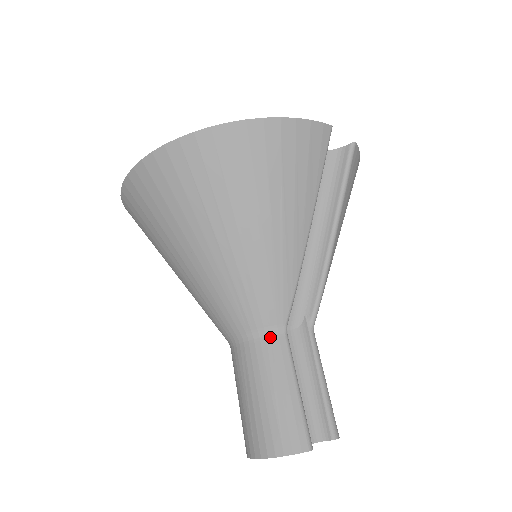
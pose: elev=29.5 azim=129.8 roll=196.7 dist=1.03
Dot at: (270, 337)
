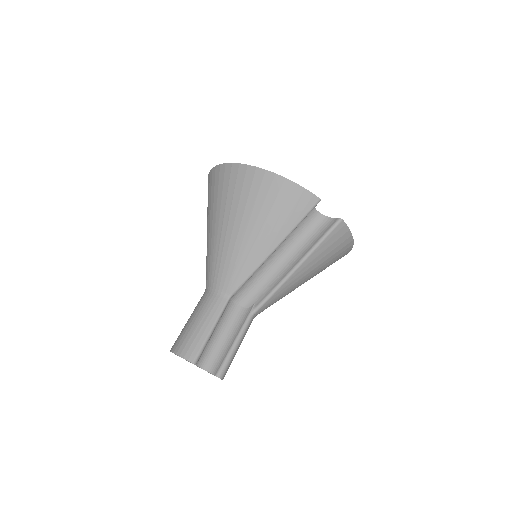
Dot at: (218, 296)
